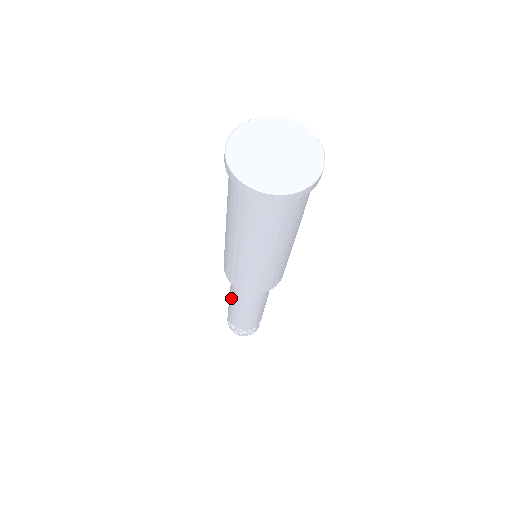
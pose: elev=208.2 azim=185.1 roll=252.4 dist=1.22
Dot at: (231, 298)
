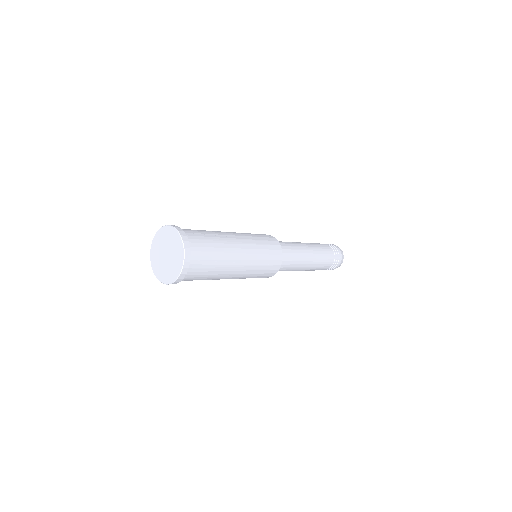
Dot at: occluded
